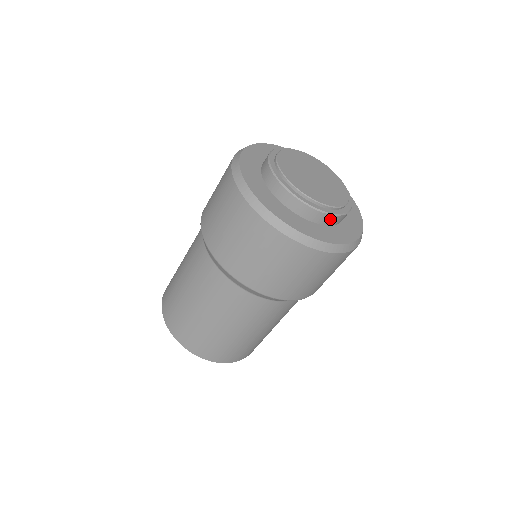
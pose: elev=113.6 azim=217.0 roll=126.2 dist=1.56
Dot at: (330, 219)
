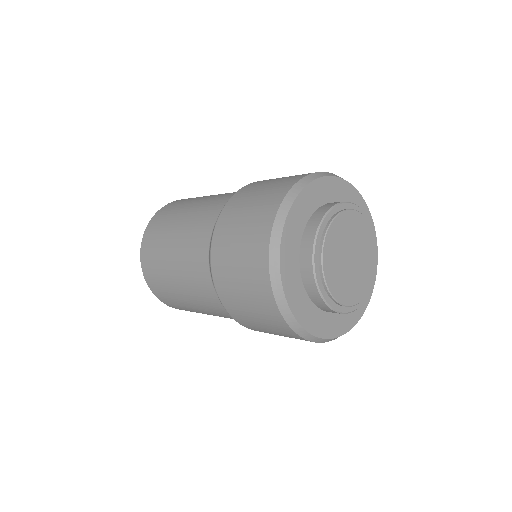
Dot at: (324, 306)
